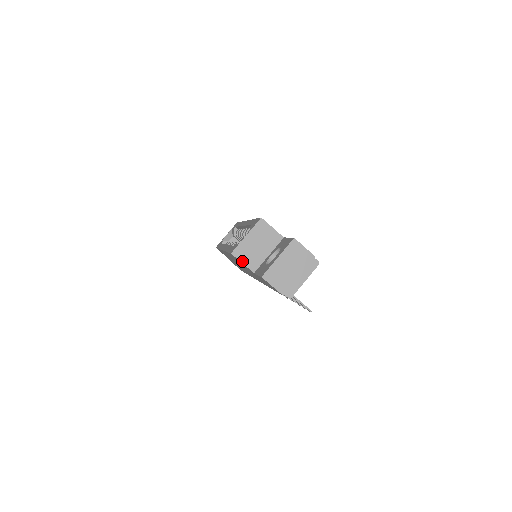
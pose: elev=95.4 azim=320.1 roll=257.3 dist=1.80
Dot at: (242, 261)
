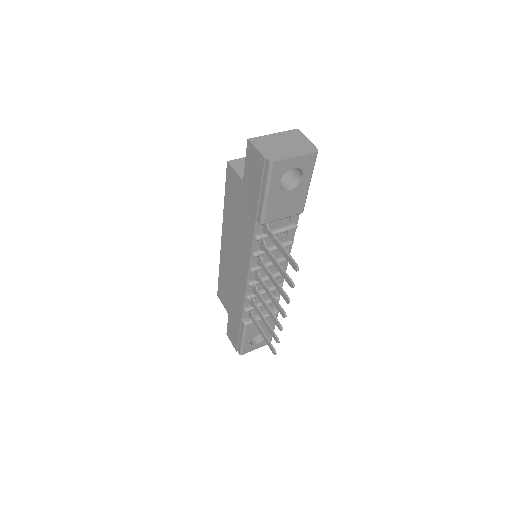
Dot at: (235, 169)
